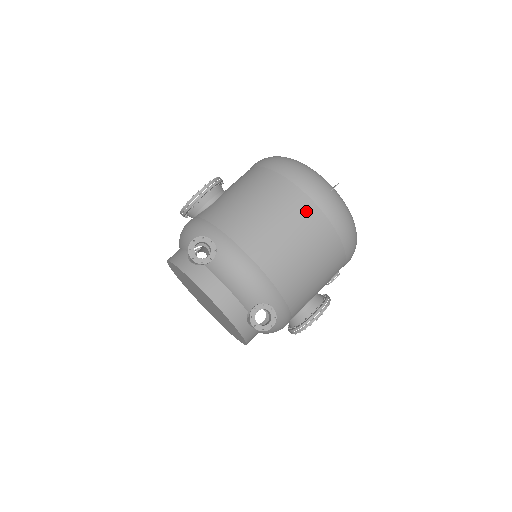
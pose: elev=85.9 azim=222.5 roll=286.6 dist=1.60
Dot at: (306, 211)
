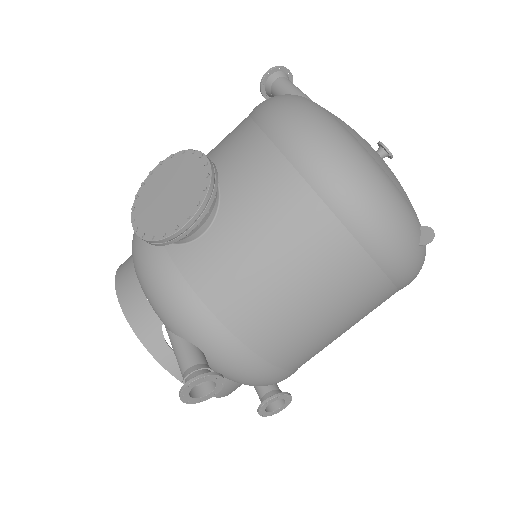
Dot at: (370, 291)
